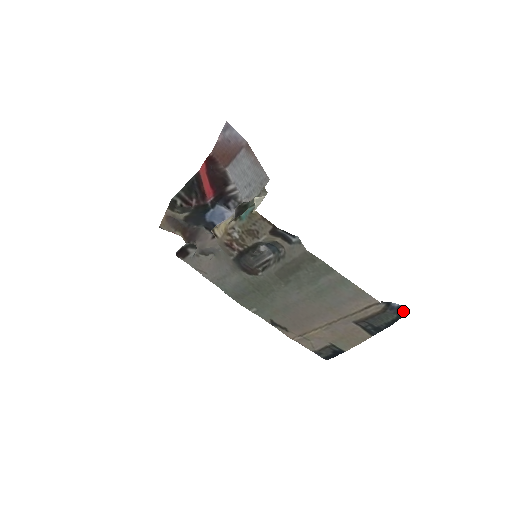
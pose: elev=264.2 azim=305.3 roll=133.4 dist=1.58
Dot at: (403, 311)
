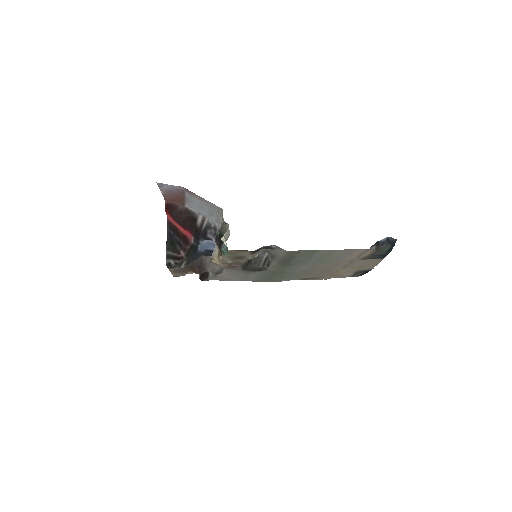
Dot at: (393, 240)
